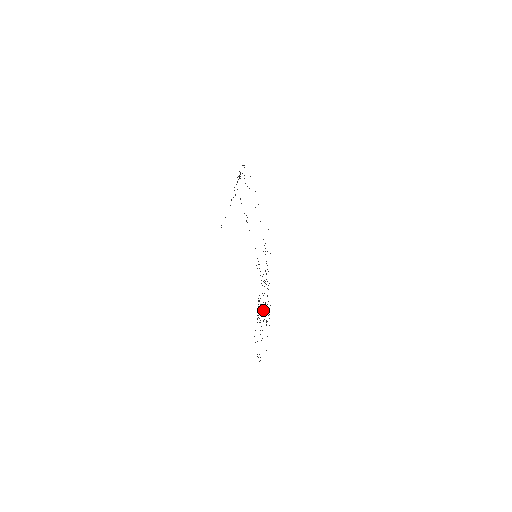
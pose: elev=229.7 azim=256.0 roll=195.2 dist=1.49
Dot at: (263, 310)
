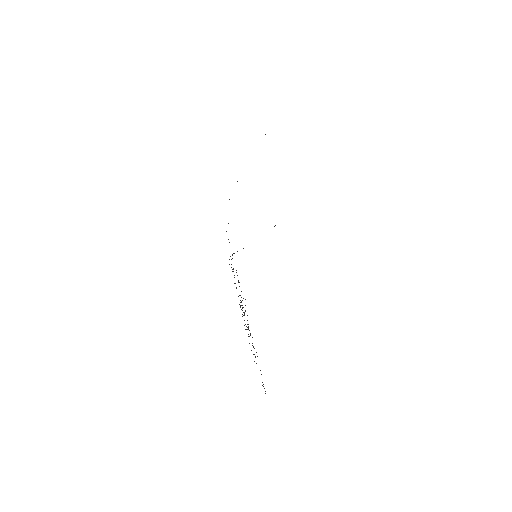
Dot at: occluded
